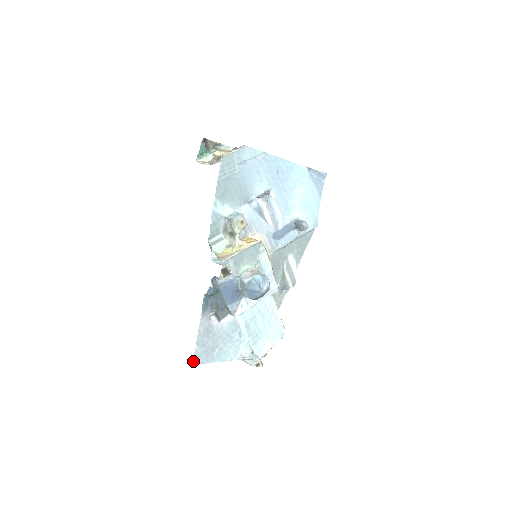
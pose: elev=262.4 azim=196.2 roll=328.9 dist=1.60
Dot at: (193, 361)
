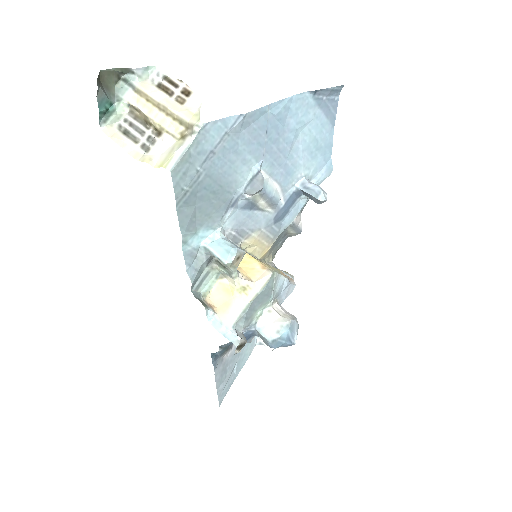
Dot at: occluded
